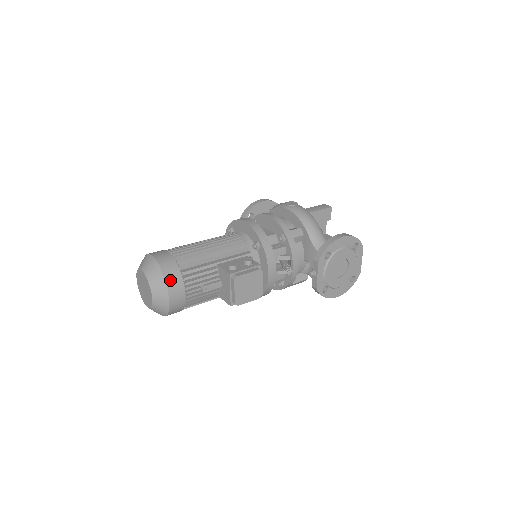
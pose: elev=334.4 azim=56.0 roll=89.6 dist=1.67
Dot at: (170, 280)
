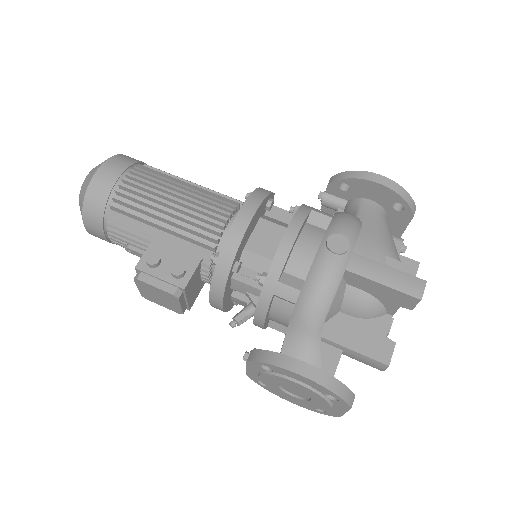
Dot at: (88, 213)
